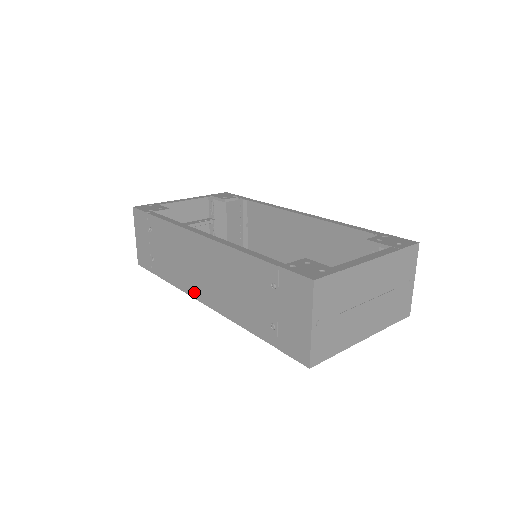
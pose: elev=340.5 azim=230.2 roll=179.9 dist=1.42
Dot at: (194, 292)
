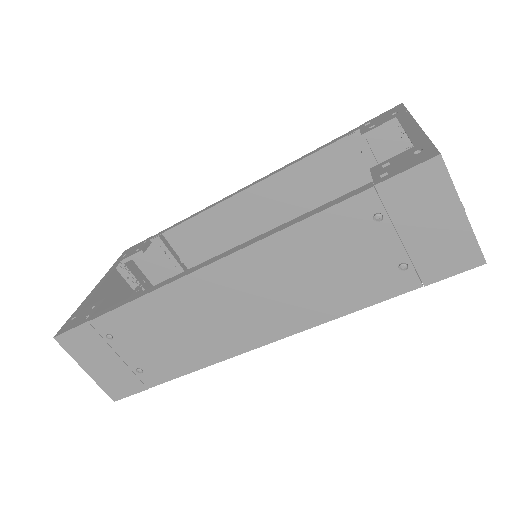
Dot at: (243, 344)
